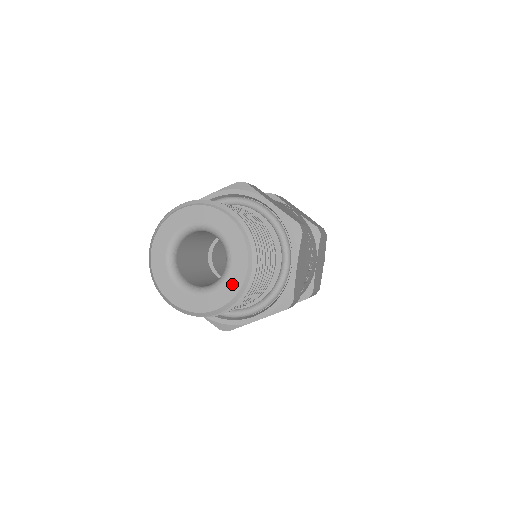
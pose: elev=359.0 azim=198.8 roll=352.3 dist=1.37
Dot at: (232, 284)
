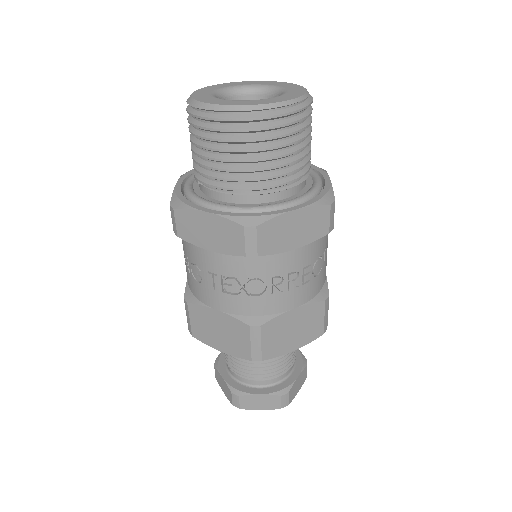
Dot at: (251, 102)
